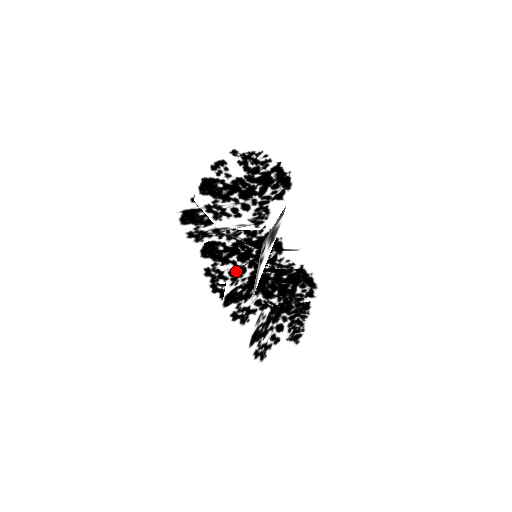
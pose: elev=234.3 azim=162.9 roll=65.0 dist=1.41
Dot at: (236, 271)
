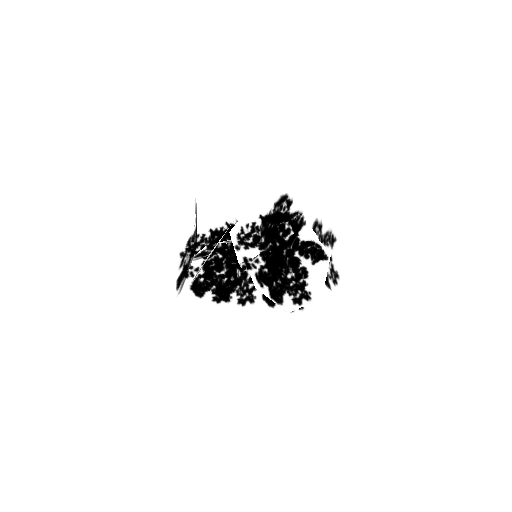
Dot at: (199, 264)
